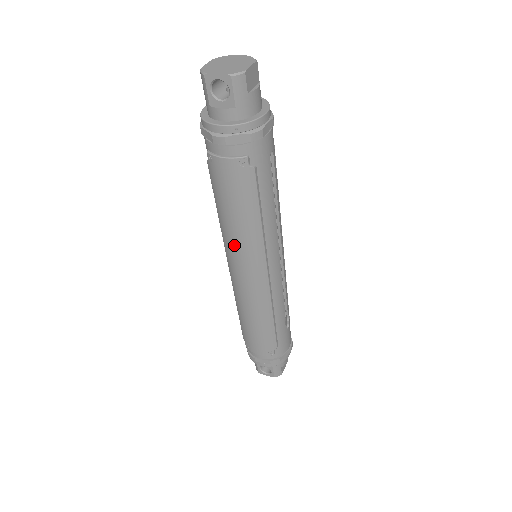
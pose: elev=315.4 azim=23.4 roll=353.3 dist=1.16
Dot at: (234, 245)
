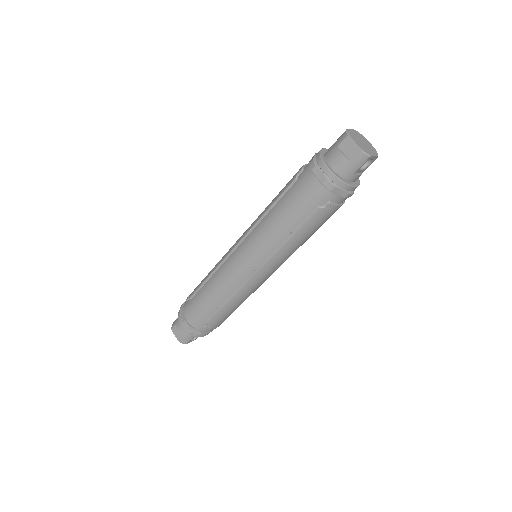
Dot at: (287, 257)
